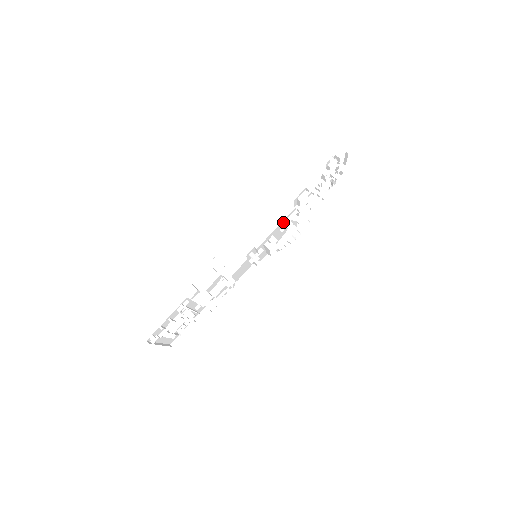
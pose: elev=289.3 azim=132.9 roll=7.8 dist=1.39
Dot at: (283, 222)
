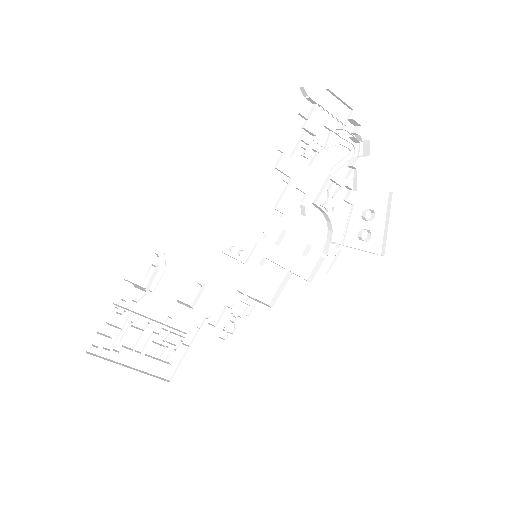
Dot at: (274, 203)
